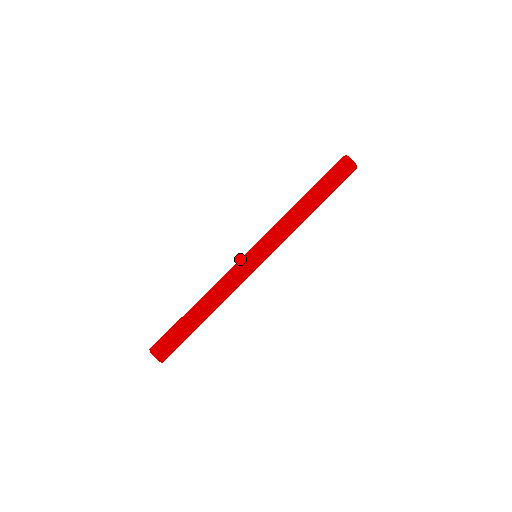
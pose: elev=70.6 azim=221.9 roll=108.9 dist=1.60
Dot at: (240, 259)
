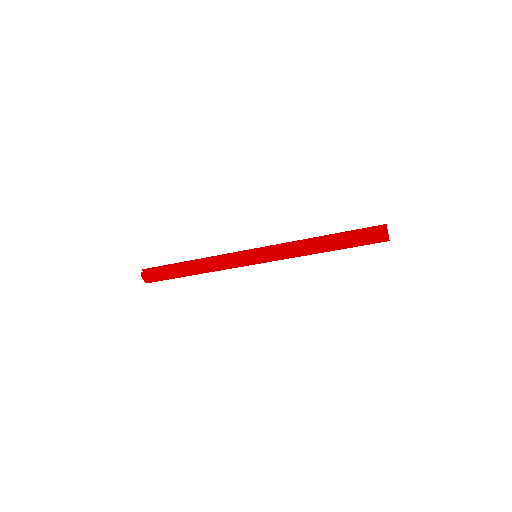
Dot at: (242, 251)
